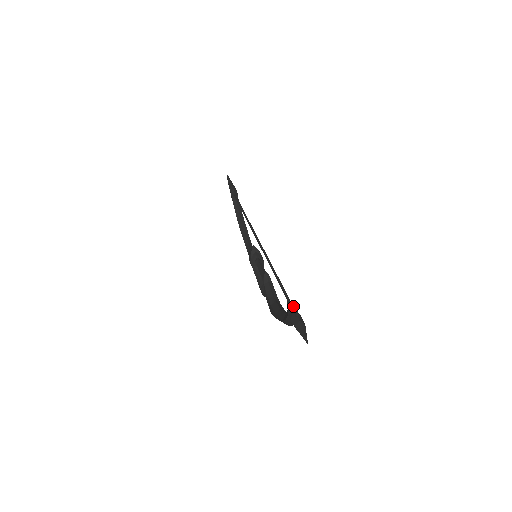
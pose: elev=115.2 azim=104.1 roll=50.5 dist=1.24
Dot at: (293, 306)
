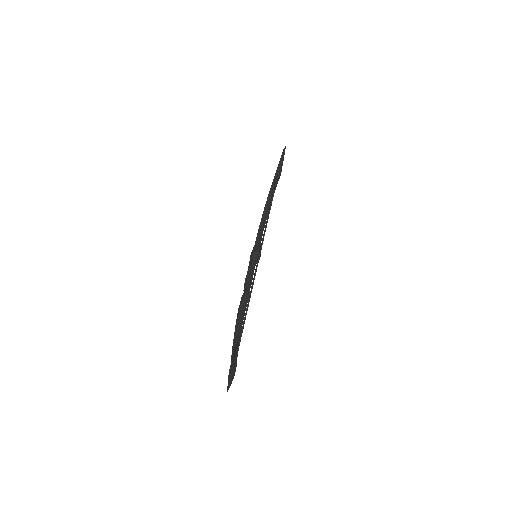
Dot at: (235, 364)
